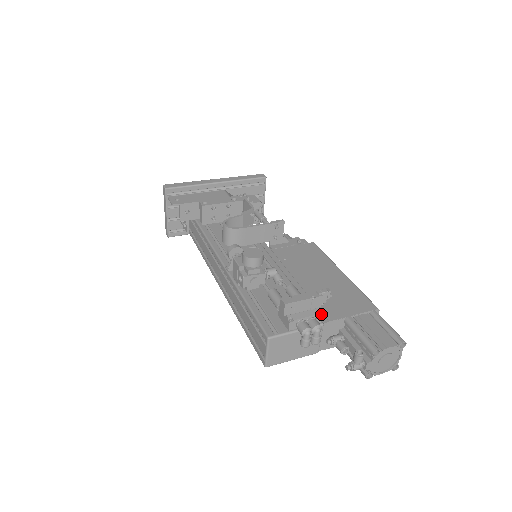
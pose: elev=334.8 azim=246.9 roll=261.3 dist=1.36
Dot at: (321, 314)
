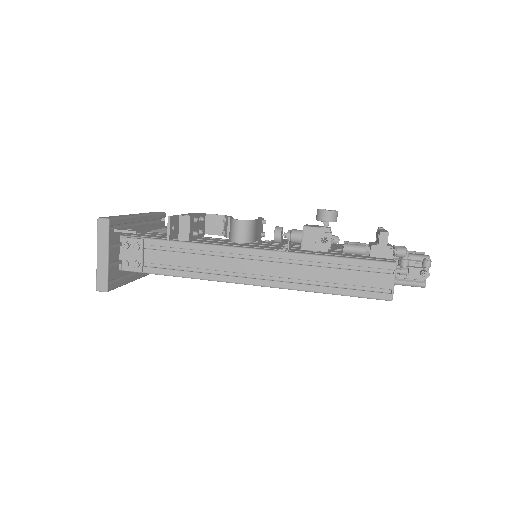
Dot at: occluded
